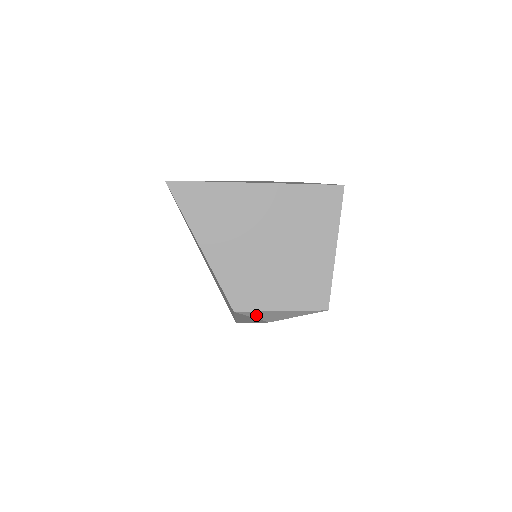
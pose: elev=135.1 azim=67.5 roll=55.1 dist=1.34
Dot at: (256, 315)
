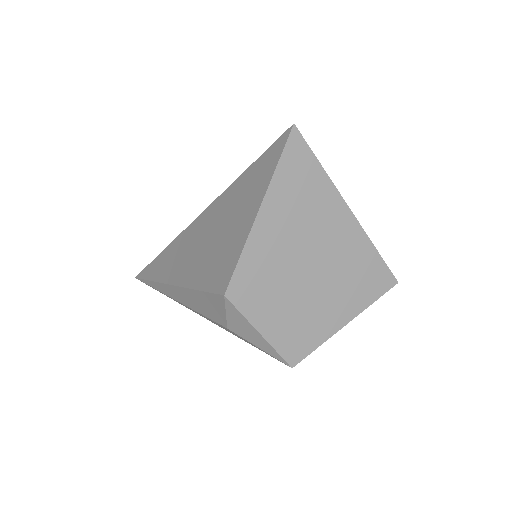
Dot at: (233, 315)
